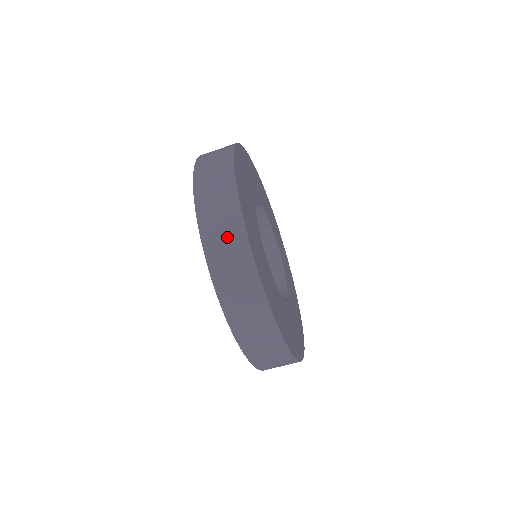
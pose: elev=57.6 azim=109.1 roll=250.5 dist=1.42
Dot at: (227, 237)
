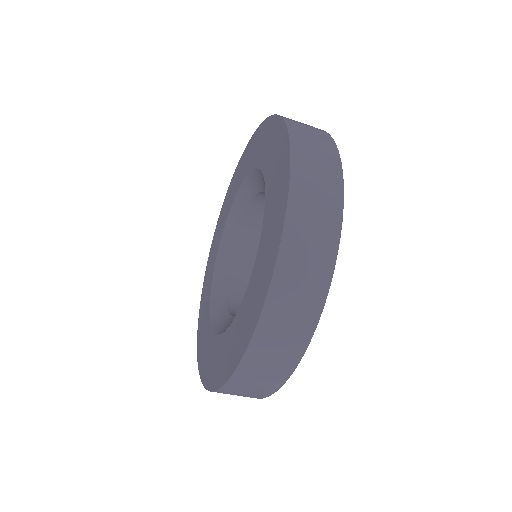
Dot at: (321, 193)
